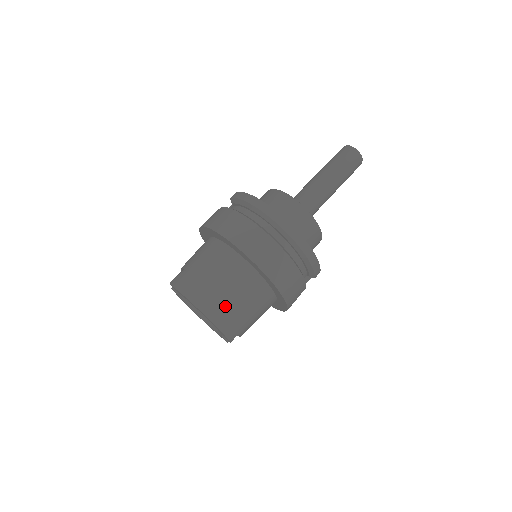
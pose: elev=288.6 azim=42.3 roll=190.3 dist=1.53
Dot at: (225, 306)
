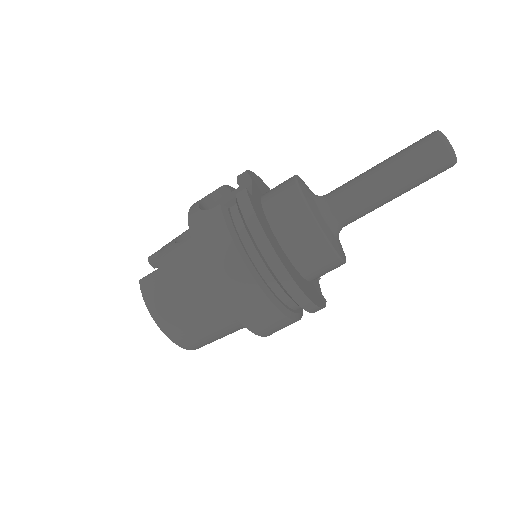
Dot at: (196, 336)
